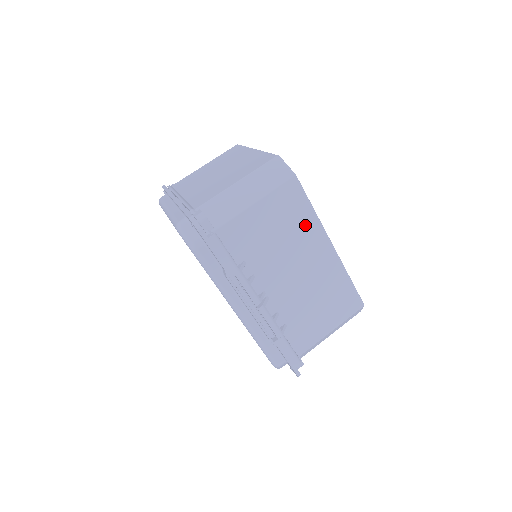
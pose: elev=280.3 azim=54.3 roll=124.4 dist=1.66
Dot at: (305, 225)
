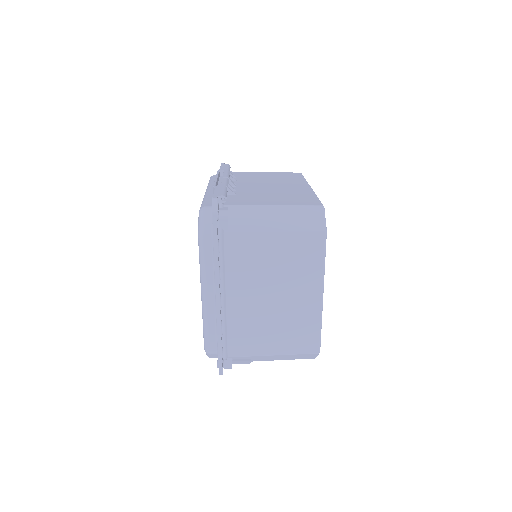
Dot at: (294, 180)
